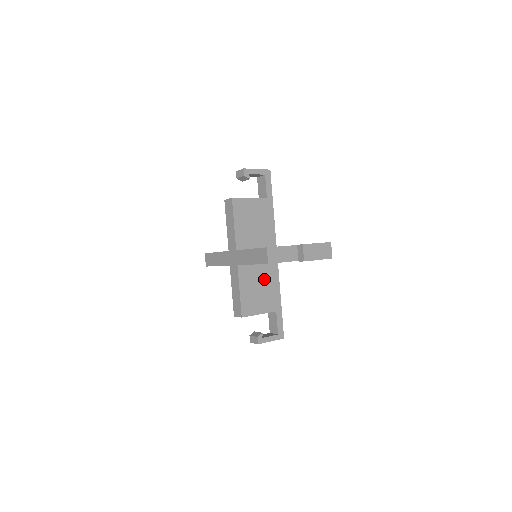
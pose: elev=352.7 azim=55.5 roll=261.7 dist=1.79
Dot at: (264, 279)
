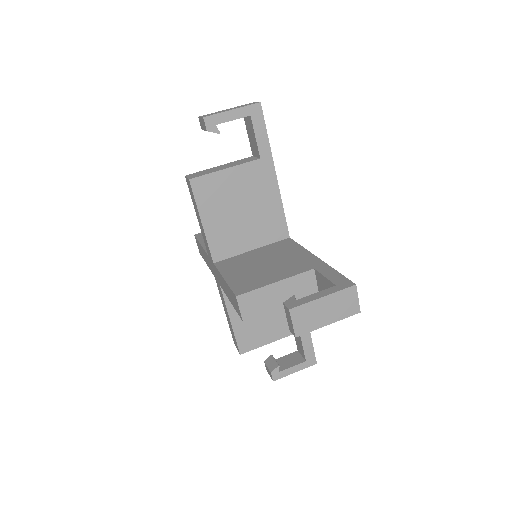
Dot at: occluded
